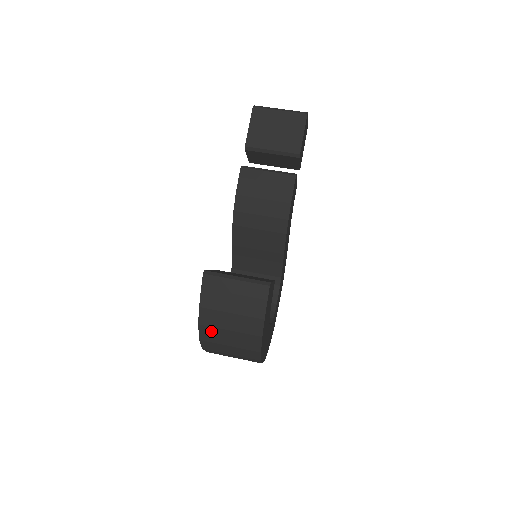
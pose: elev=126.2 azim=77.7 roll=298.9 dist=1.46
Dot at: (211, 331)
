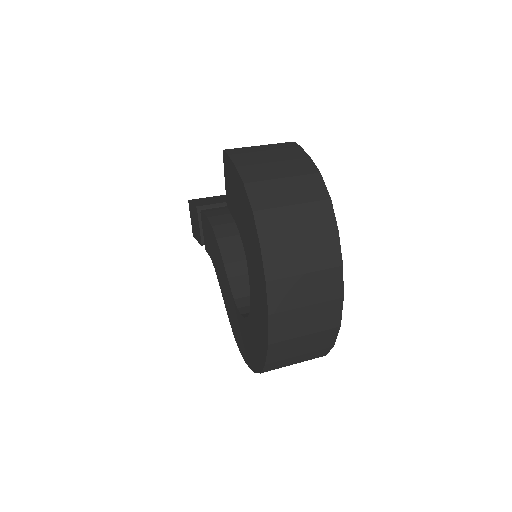
Dot at: (262, 189)
